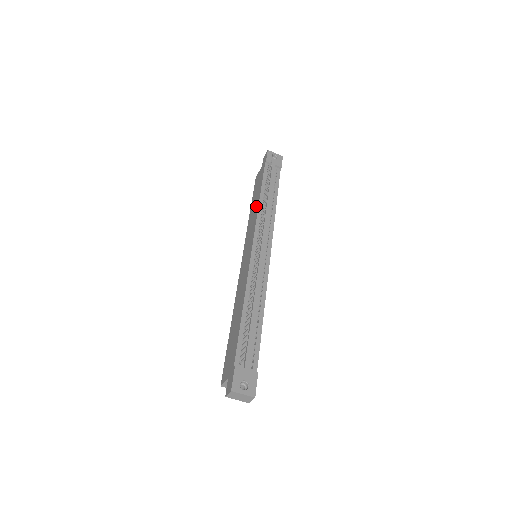
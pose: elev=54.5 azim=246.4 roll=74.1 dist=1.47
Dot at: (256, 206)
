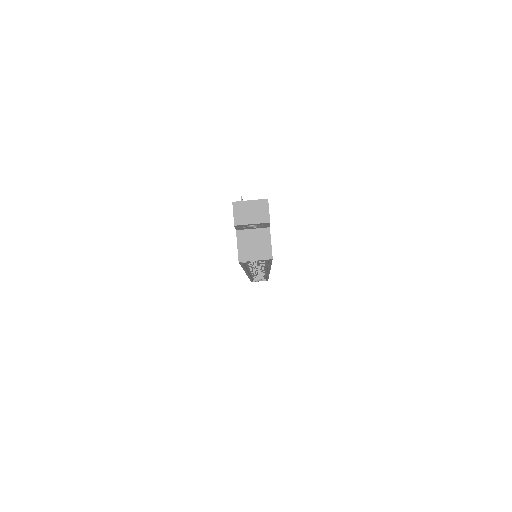
Dot at: occluded
